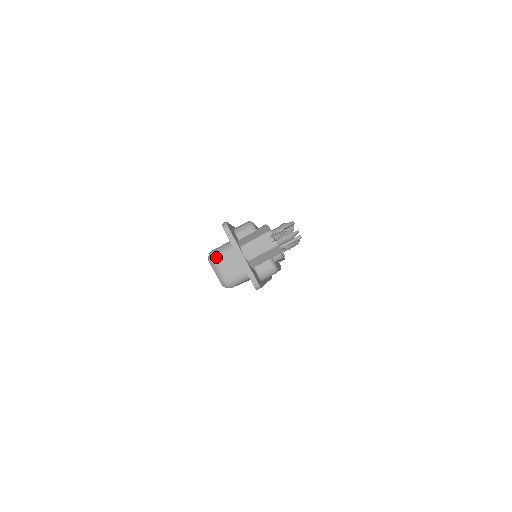
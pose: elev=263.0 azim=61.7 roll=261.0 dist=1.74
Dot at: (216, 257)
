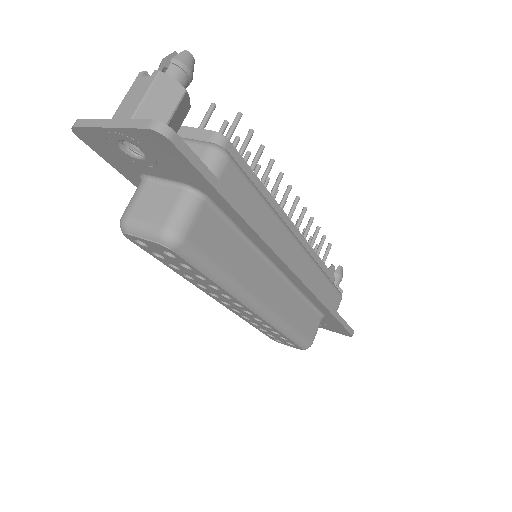
Dot at: (125, 213)
